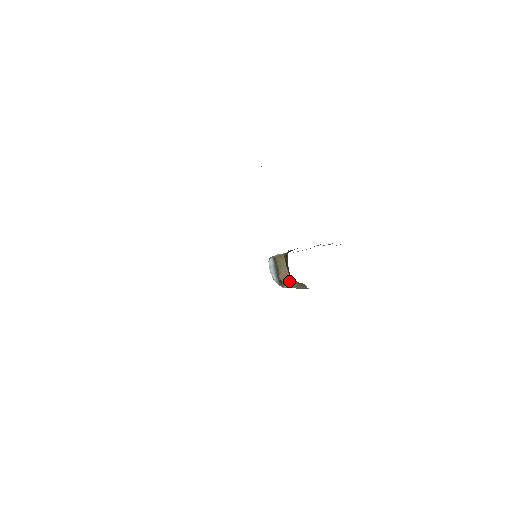
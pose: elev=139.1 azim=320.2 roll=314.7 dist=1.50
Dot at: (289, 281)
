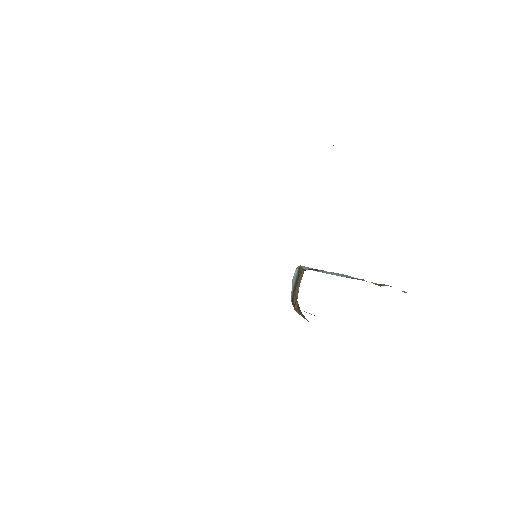
Dot at: (295, 304)
